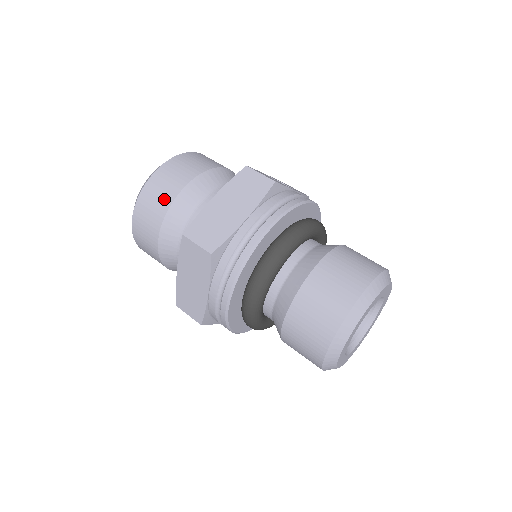
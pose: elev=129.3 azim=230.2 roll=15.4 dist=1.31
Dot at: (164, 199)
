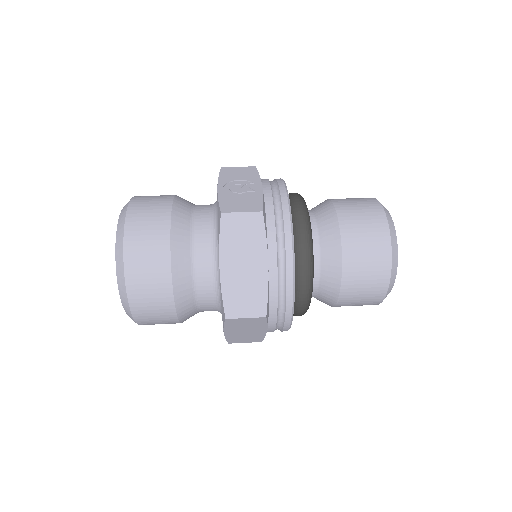
Dot at: (161, 291)
